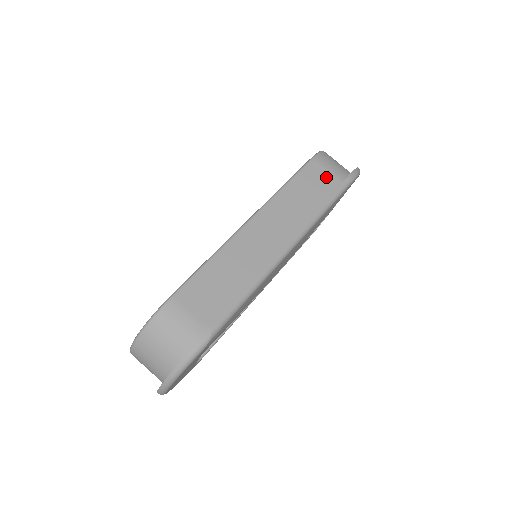
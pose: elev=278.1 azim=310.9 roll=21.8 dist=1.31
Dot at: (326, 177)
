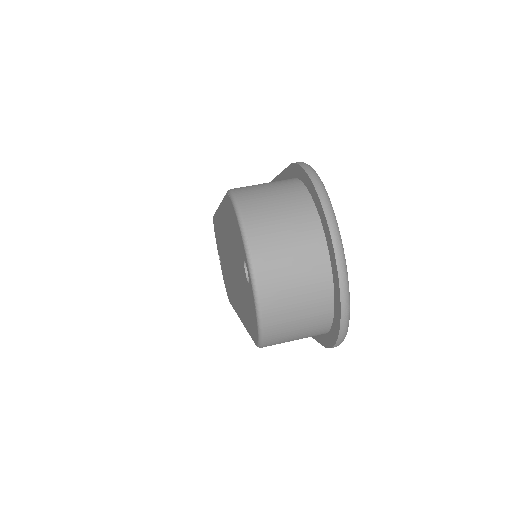
Dot at: occluded
